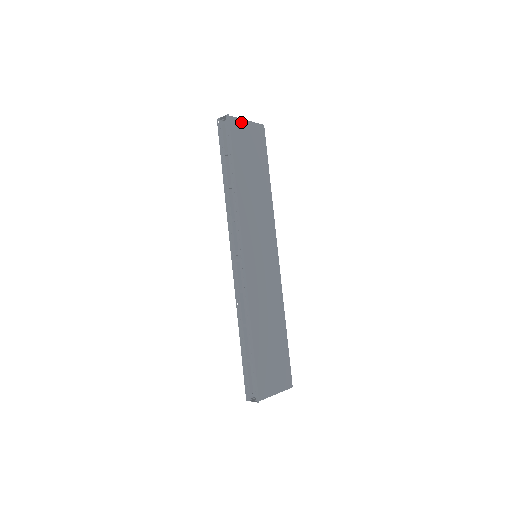
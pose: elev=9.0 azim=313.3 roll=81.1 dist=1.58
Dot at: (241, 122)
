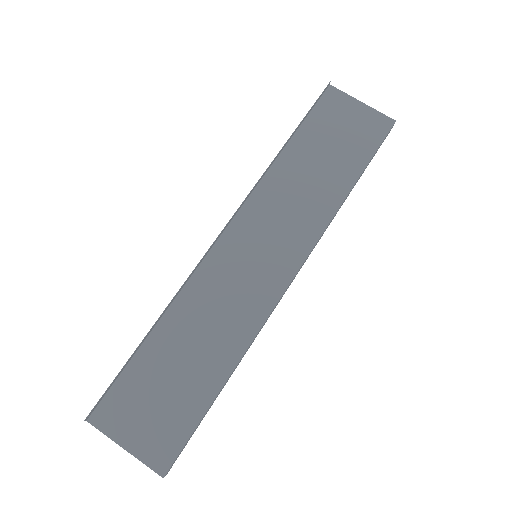
Dot at: (351, 101)
